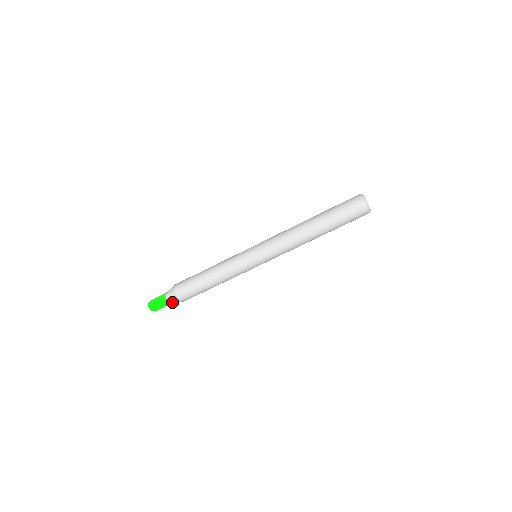
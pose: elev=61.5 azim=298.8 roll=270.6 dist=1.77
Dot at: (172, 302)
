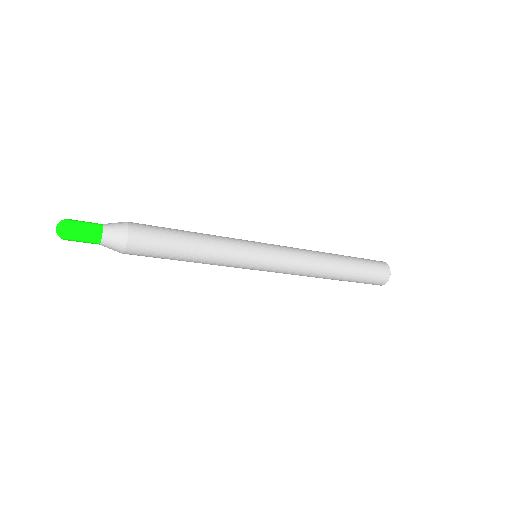
Dot at: occluded
